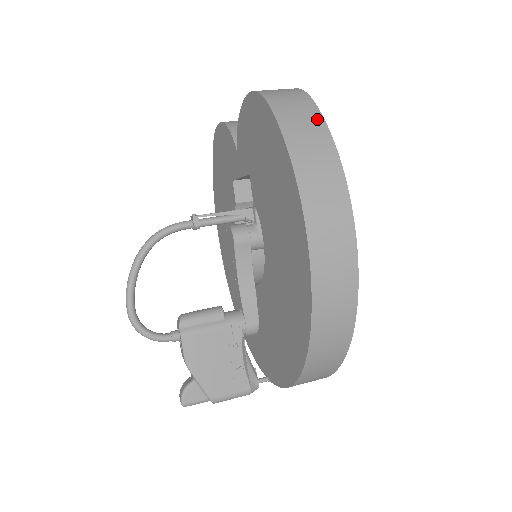
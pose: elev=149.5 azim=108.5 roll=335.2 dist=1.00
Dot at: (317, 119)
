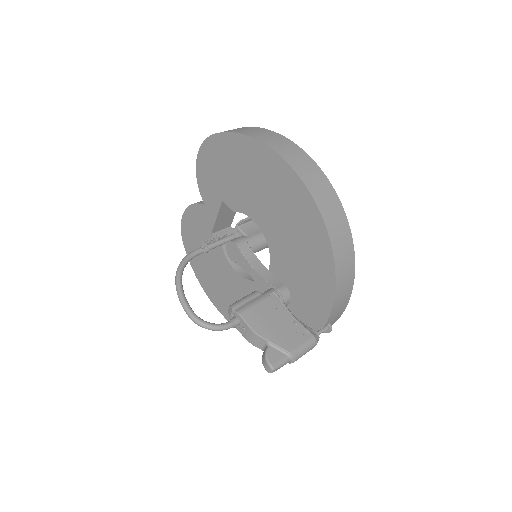
Dot at: occluded
